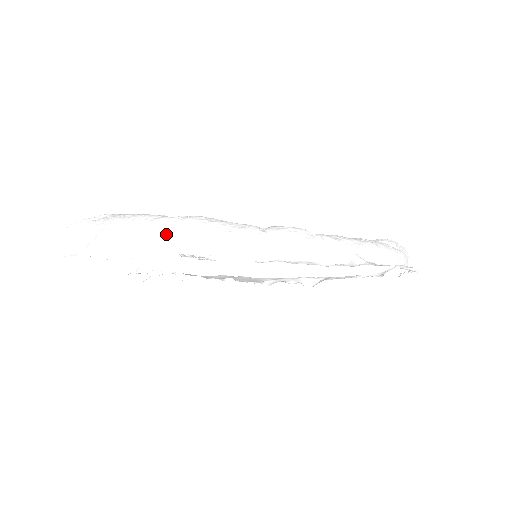
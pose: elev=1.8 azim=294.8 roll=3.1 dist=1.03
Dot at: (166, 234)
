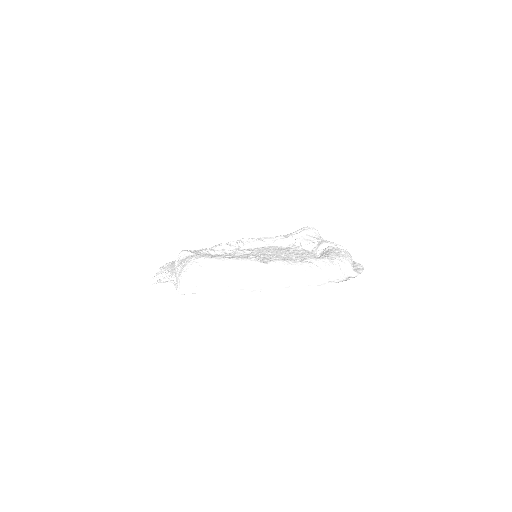
Dot at: (273, 278)
